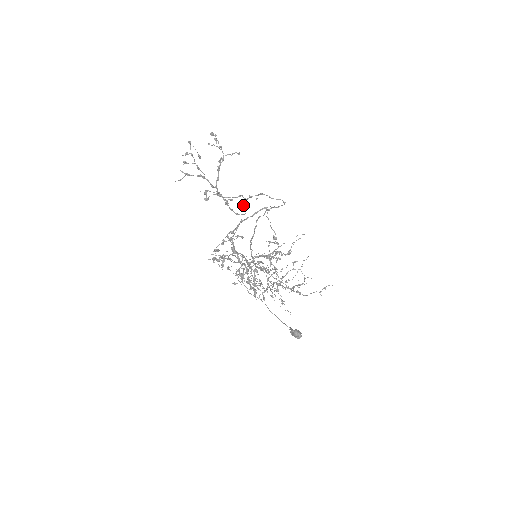
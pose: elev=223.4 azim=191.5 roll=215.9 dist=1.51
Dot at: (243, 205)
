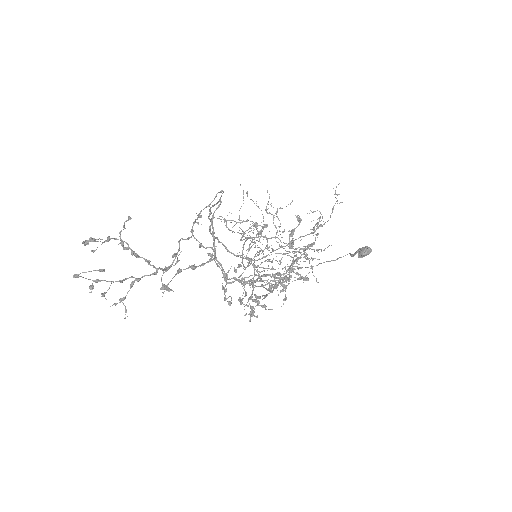
Dot at: (200, 246)
